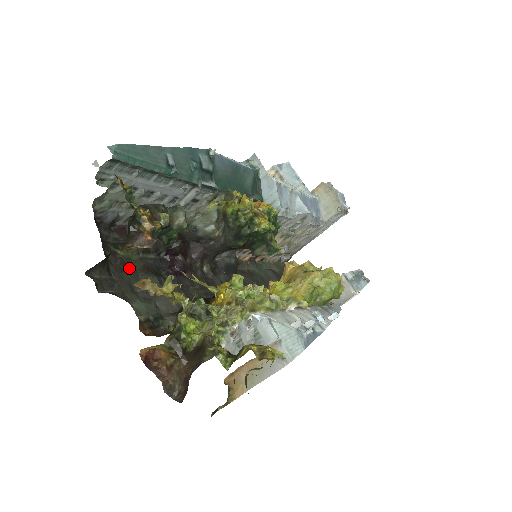
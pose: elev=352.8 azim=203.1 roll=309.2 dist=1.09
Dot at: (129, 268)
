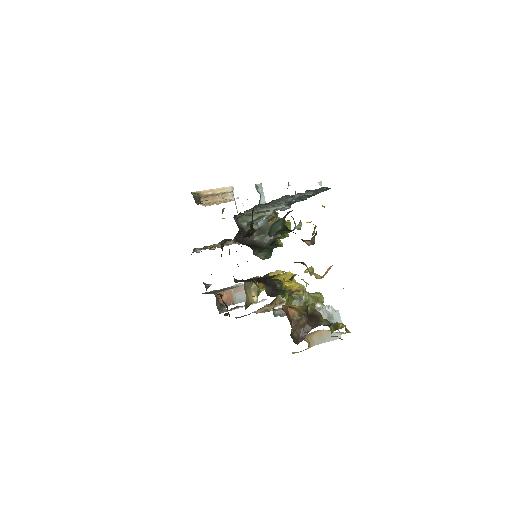
Dot at: occluded
